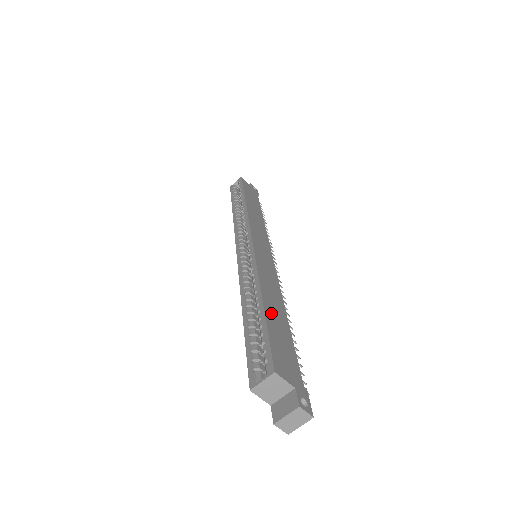
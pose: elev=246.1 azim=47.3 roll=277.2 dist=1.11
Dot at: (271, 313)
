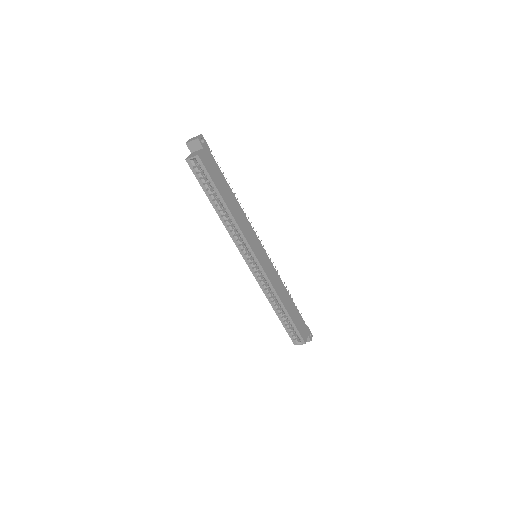
Dot at: (291, 312)
